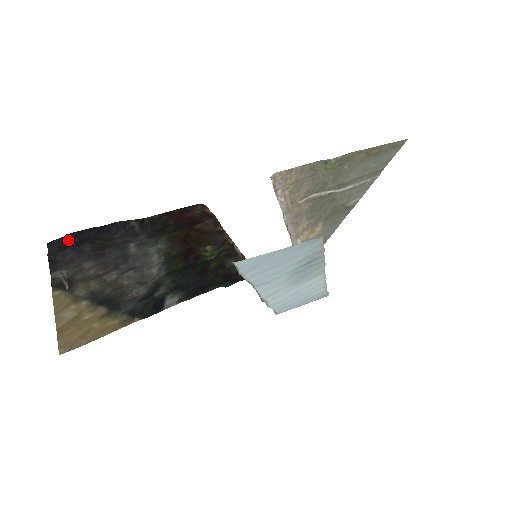
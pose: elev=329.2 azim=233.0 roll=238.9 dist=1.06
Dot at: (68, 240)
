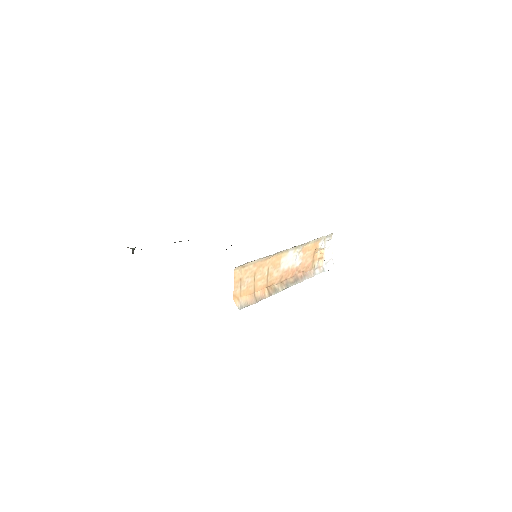
Dot at: occluded
